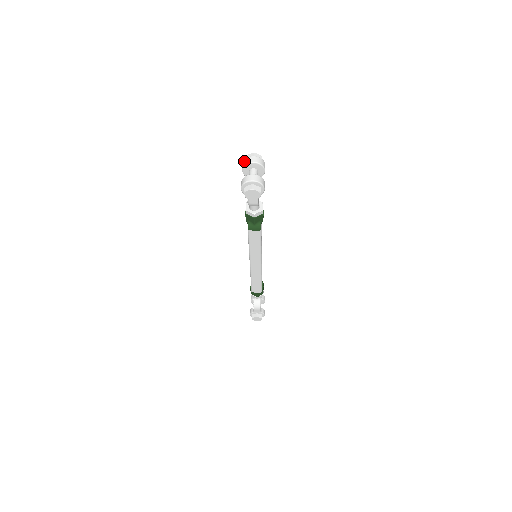
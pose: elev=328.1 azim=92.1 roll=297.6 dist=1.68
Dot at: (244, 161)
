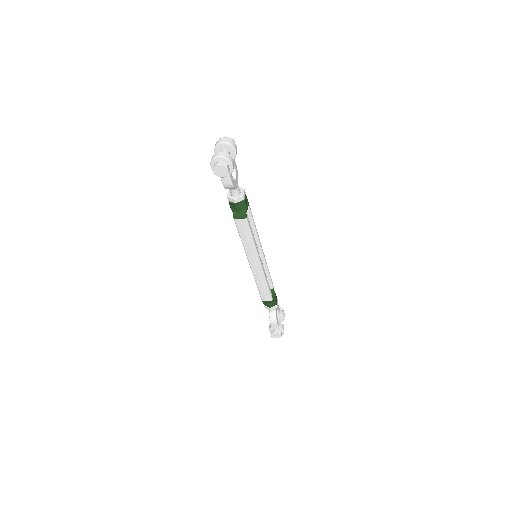
Dot at: (215, 144)
